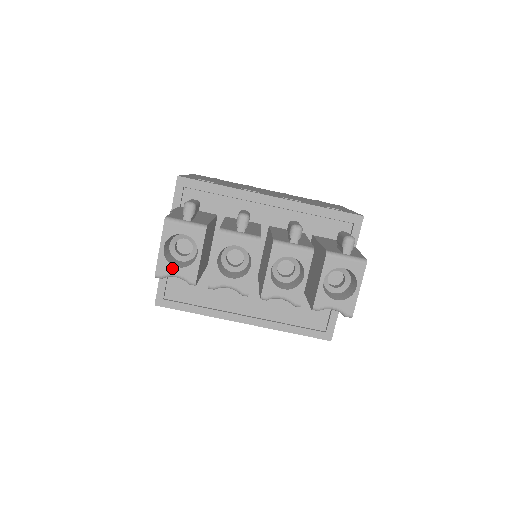
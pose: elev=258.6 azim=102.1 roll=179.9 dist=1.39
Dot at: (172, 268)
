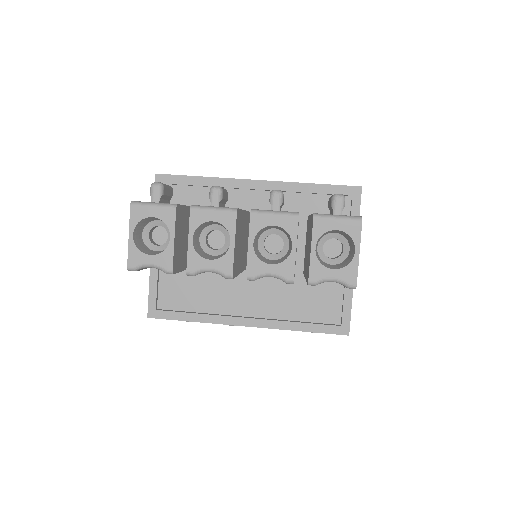
Dot at: (145, 257)
